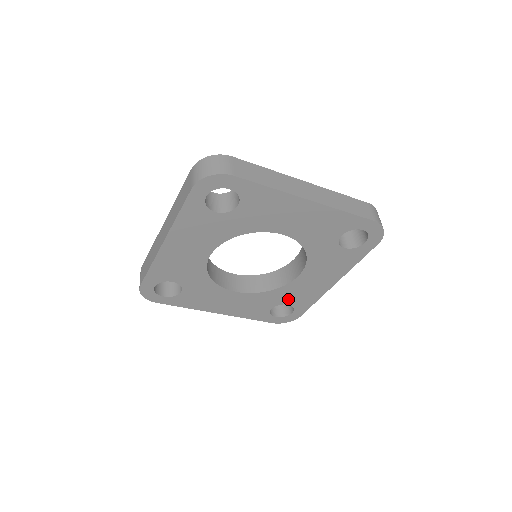
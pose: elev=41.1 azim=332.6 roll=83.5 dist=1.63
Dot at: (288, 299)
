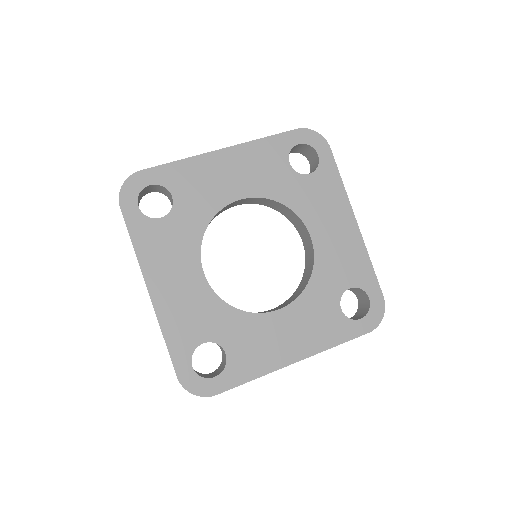
Dot at: (340, 280)
